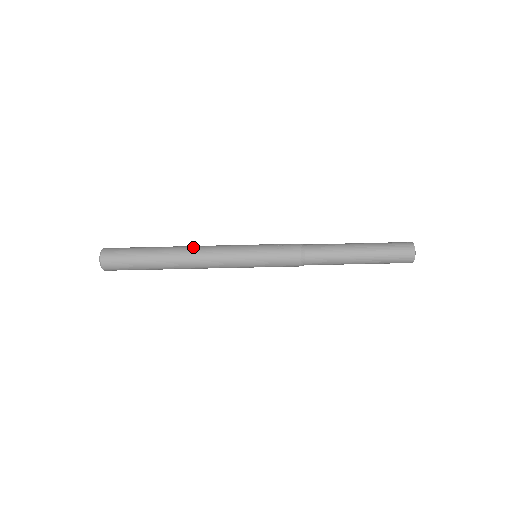
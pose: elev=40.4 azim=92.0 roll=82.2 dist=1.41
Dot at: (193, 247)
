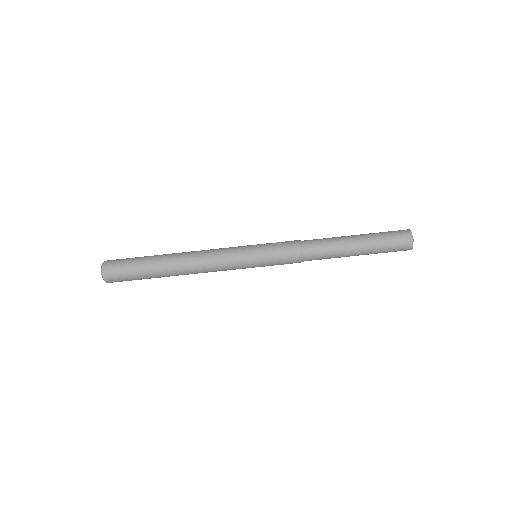
Dot at: (194, 251)
